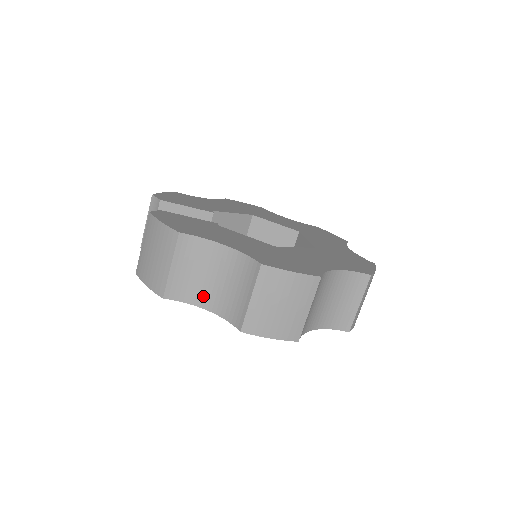
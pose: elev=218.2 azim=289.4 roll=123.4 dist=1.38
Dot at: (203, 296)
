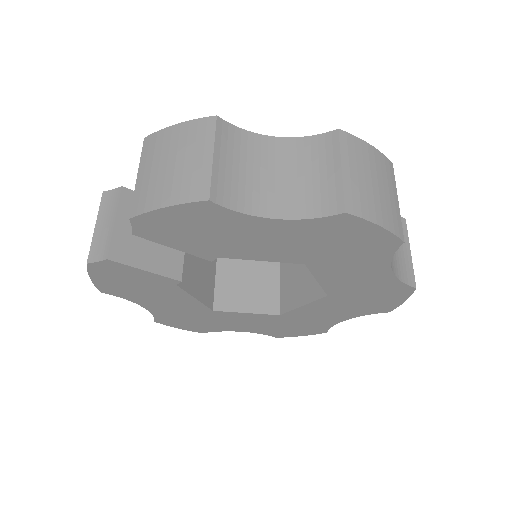
Dot at: (263, 201)
